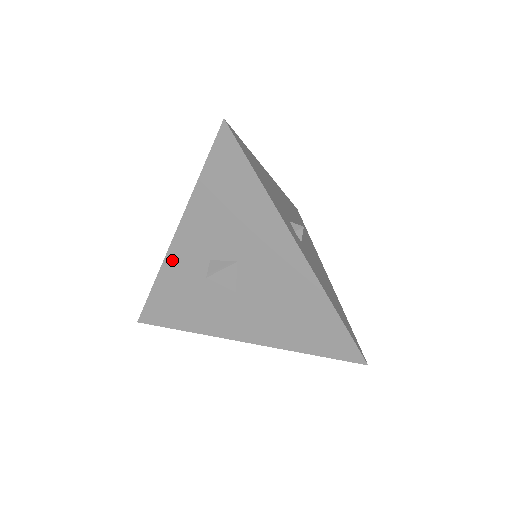
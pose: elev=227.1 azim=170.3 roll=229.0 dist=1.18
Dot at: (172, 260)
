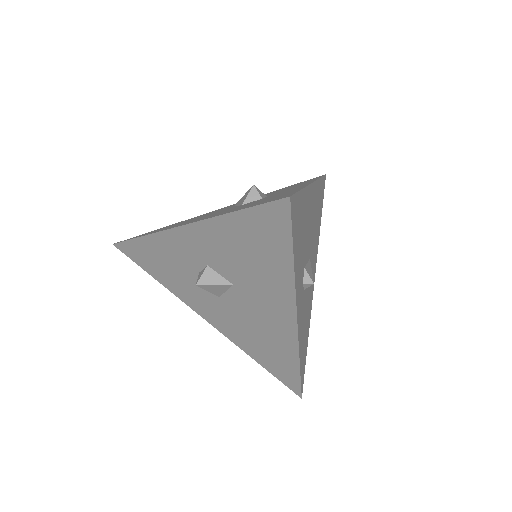
Dot at: (169, 238)
